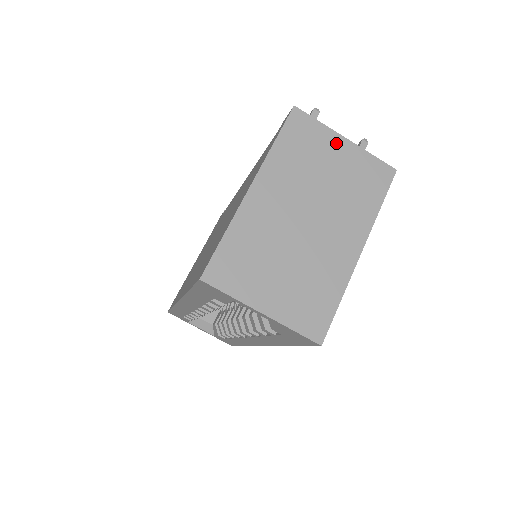
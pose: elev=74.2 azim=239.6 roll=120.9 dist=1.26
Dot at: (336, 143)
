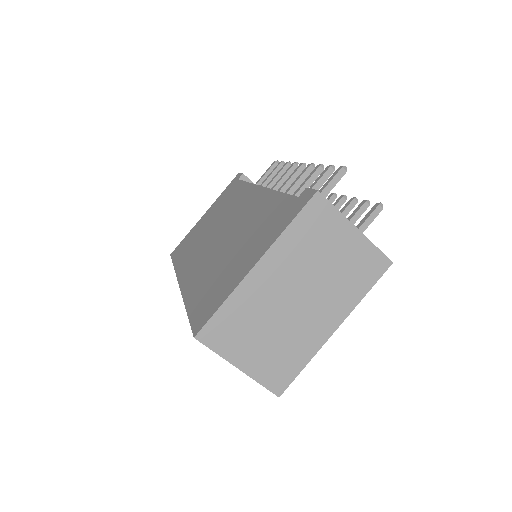
Dot at: (346, 232)
